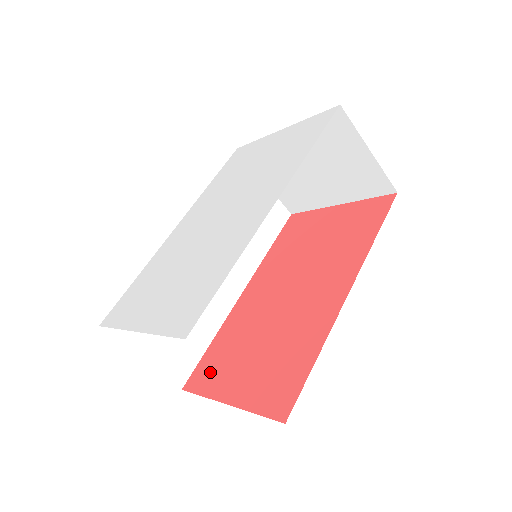
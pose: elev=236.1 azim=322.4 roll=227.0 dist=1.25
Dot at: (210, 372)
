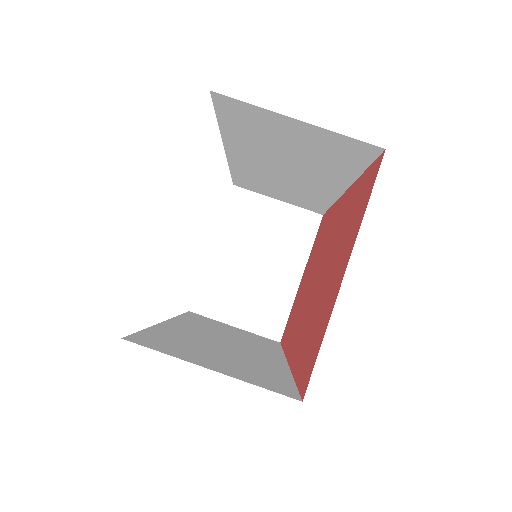
Dot at: (312, 346)
